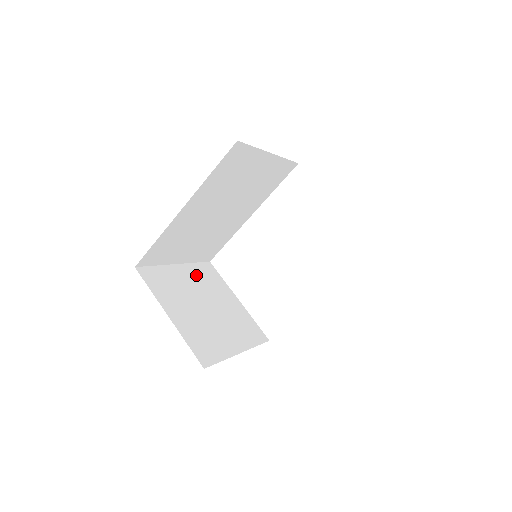
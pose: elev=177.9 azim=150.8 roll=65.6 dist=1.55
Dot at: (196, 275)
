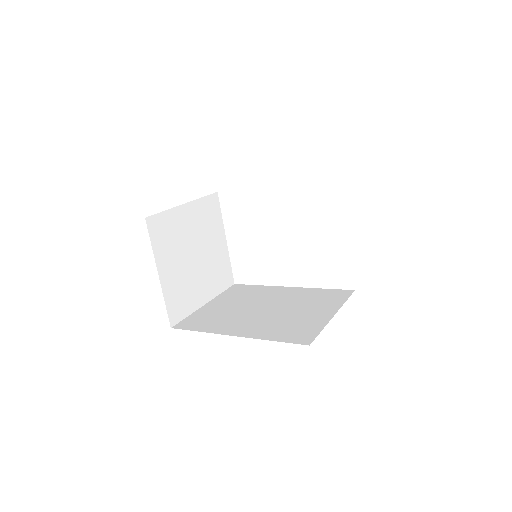
Dot at: (199, 215)
